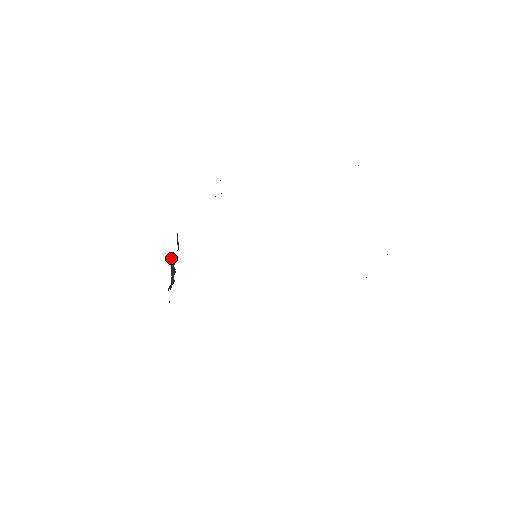
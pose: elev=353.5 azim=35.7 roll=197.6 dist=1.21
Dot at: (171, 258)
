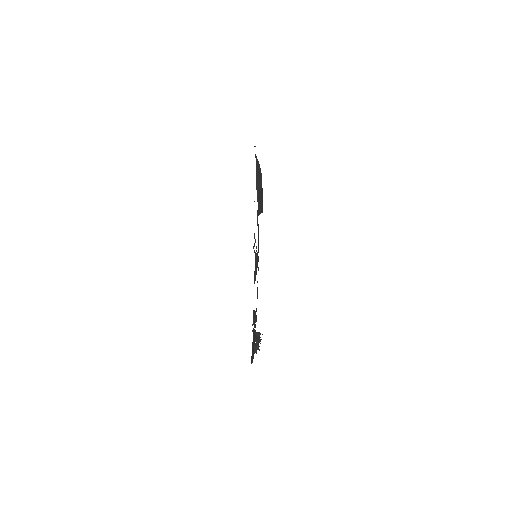
Dot at: (256, 332)
